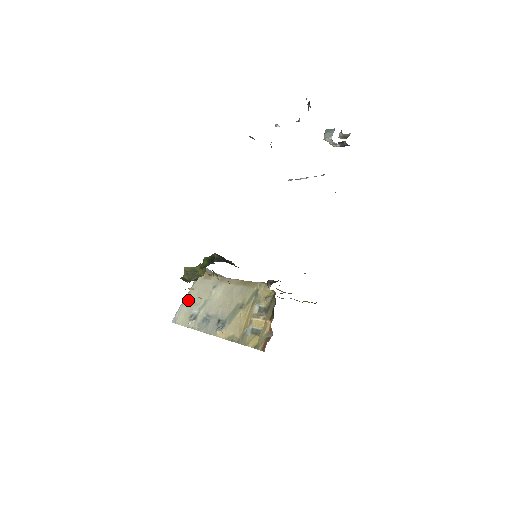
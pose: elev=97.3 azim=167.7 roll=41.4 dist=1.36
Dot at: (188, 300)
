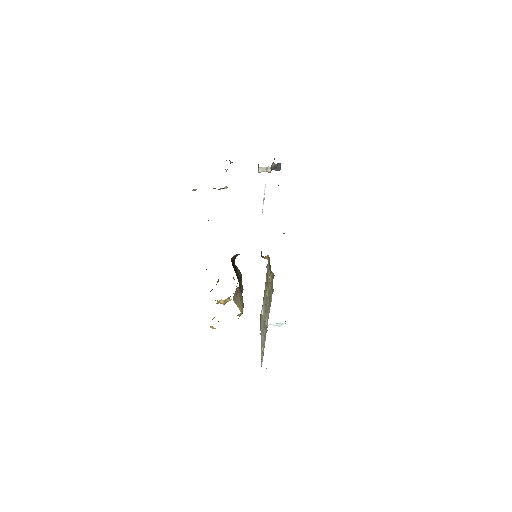
Dot at: (261, 342)
